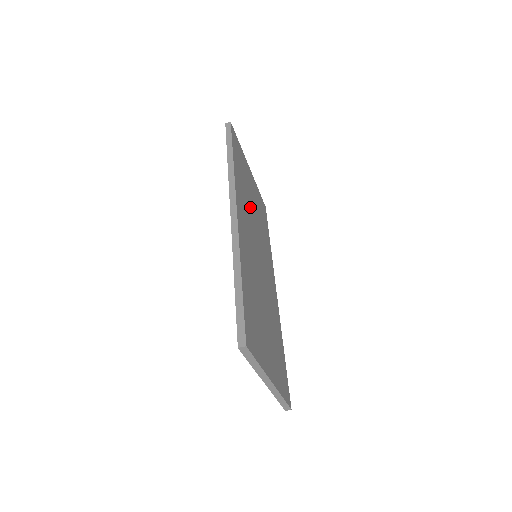
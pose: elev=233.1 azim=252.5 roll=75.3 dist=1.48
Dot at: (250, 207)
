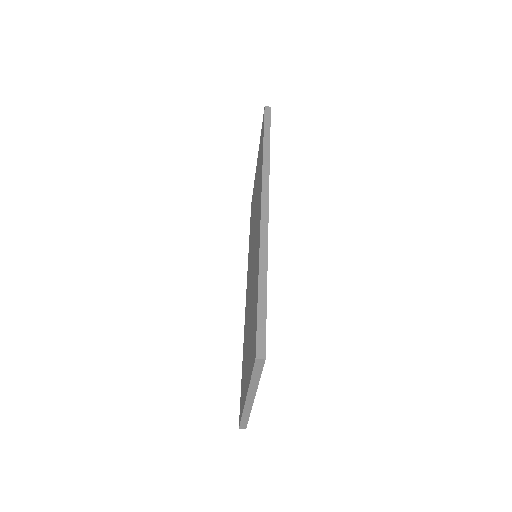
Dot at: occluded
